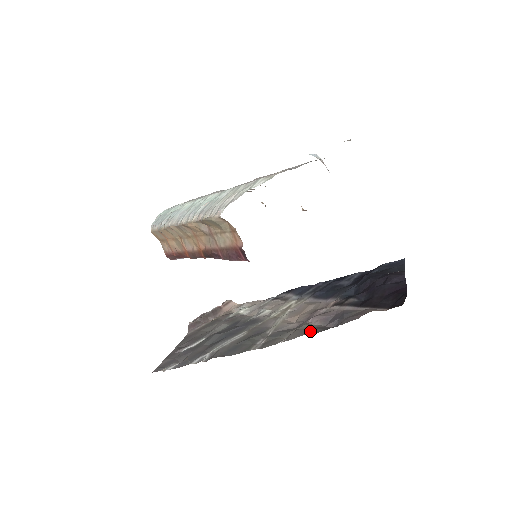
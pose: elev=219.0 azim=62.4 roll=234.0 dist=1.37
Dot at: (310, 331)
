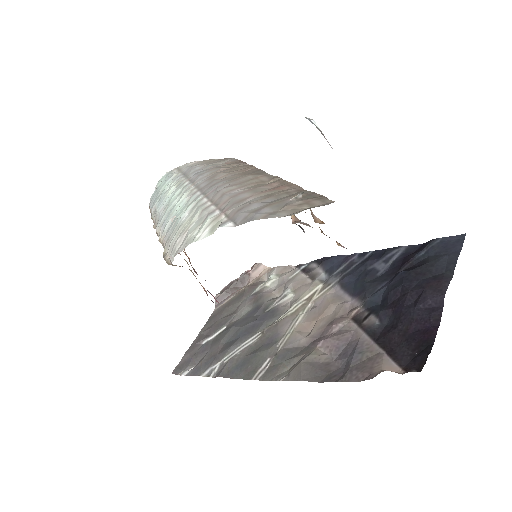
Dot at: (311, 374)
